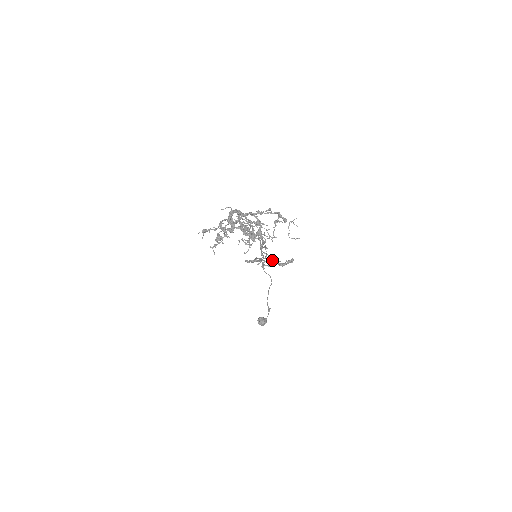
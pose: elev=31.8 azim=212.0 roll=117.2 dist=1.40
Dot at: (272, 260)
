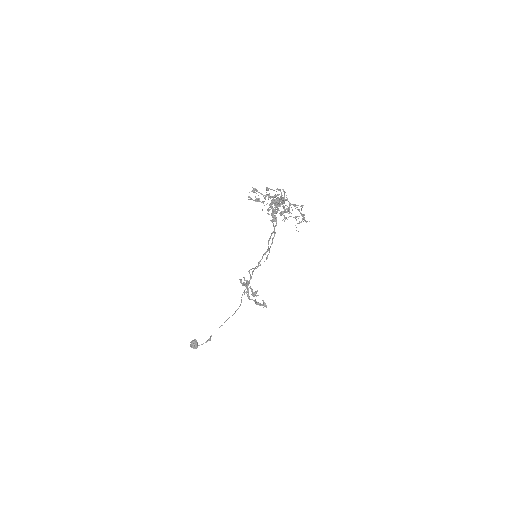
Dot at: occluded
